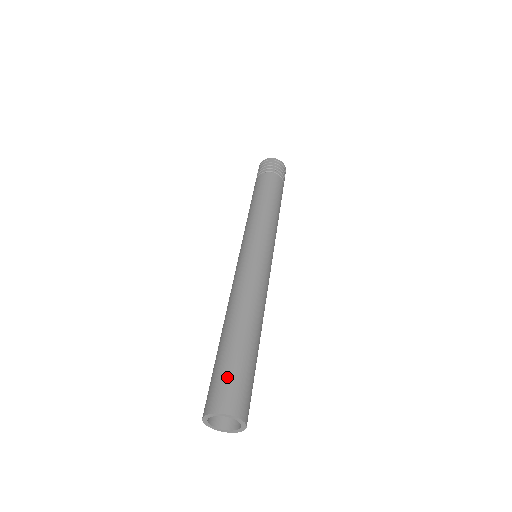
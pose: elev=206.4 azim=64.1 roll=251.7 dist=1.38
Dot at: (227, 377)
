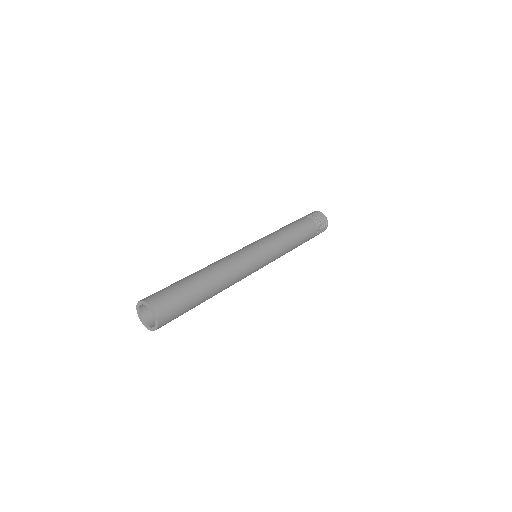
Dot at: occluded
